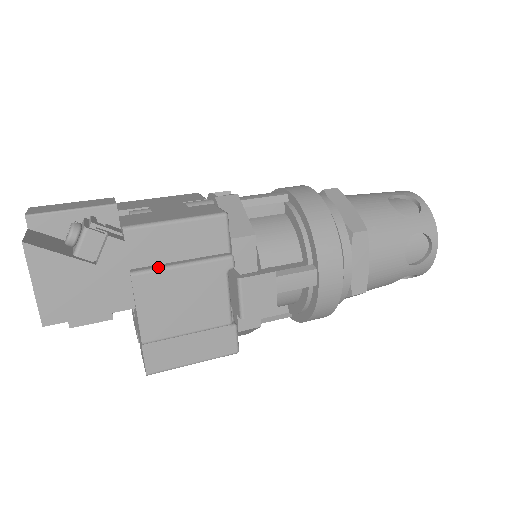
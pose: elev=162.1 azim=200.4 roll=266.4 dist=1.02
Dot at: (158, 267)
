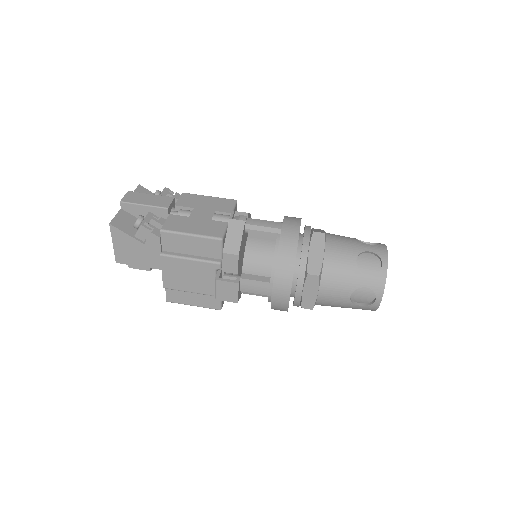
Dot at: (176, 255)
